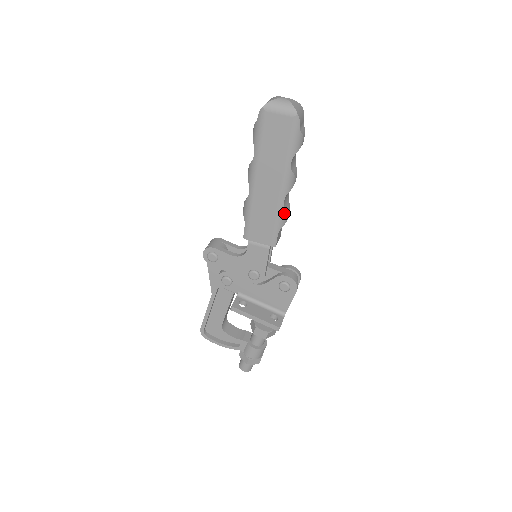
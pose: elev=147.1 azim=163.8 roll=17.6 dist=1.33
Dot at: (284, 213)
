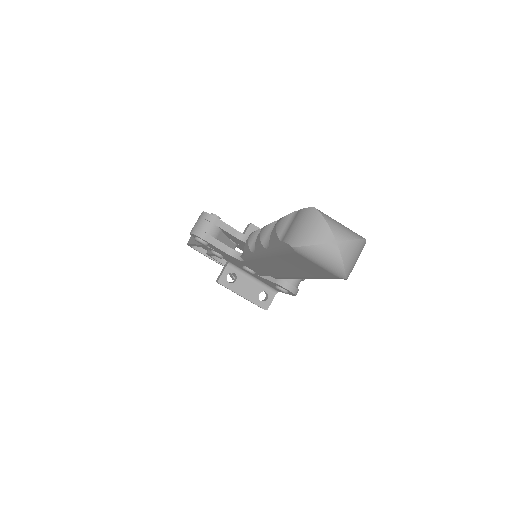
Dot at: occluded
